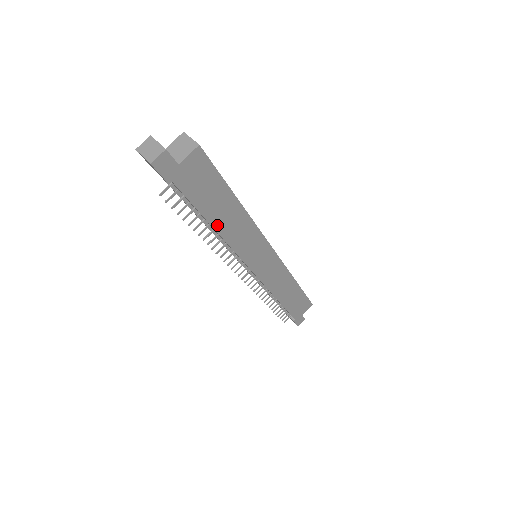
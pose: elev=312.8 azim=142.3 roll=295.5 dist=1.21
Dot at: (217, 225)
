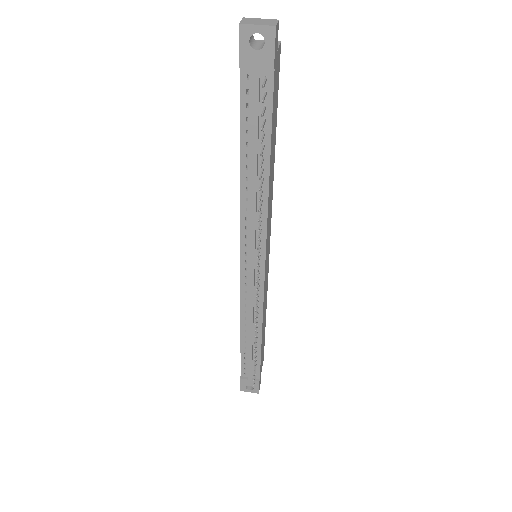
Dot at: (270, 169)
